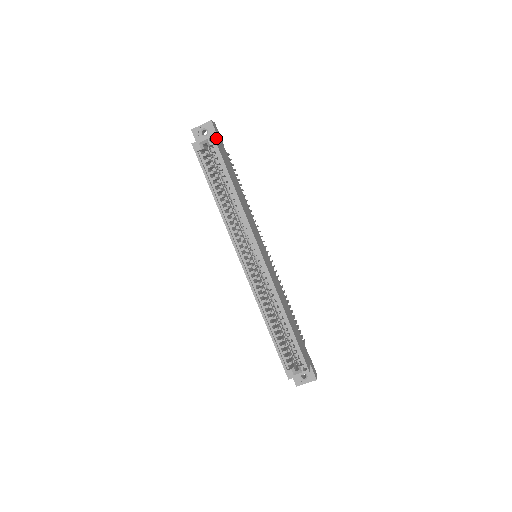
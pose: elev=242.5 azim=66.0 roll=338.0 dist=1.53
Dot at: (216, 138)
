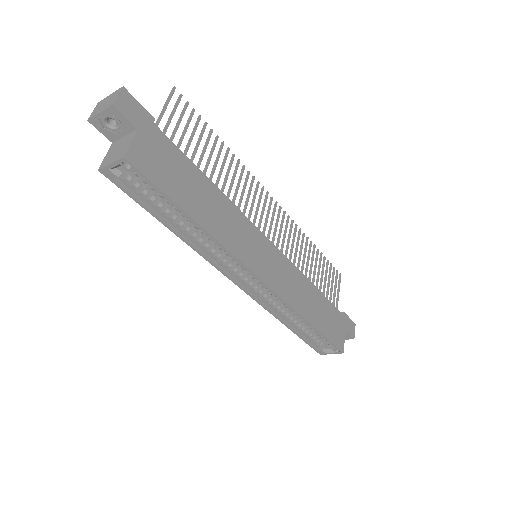
Dot at: (134, 148)
